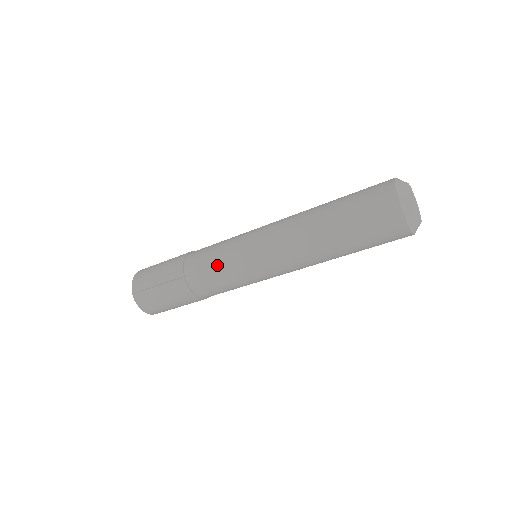
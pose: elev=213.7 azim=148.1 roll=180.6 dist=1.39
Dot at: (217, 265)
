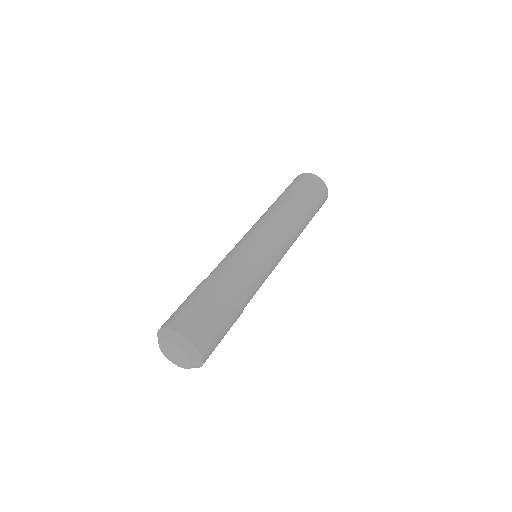
Dot at: (260, 272)
